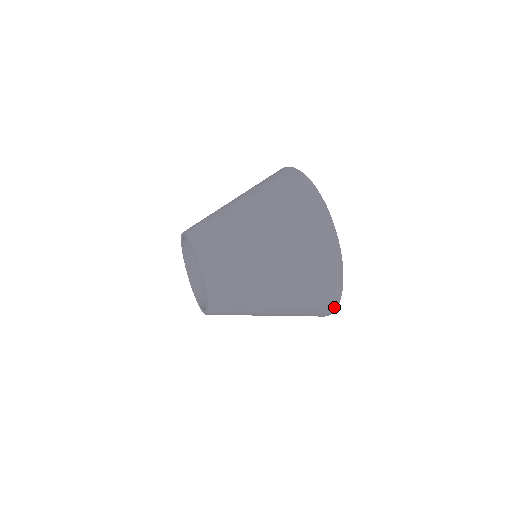
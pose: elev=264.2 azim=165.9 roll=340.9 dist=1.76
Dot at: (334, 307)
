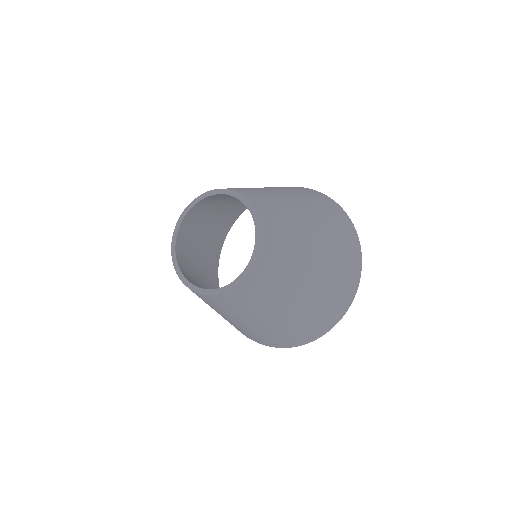
Dot at: (289, 346)
